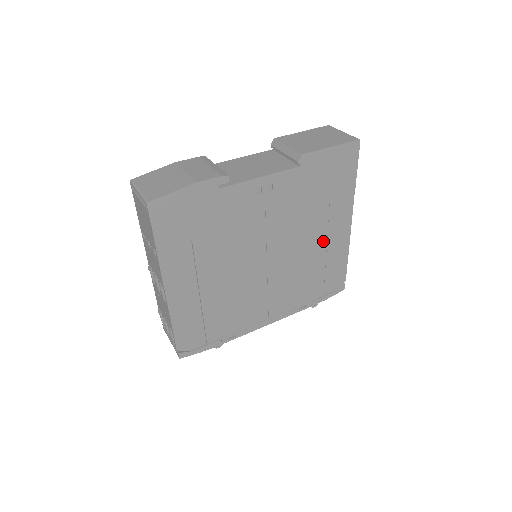
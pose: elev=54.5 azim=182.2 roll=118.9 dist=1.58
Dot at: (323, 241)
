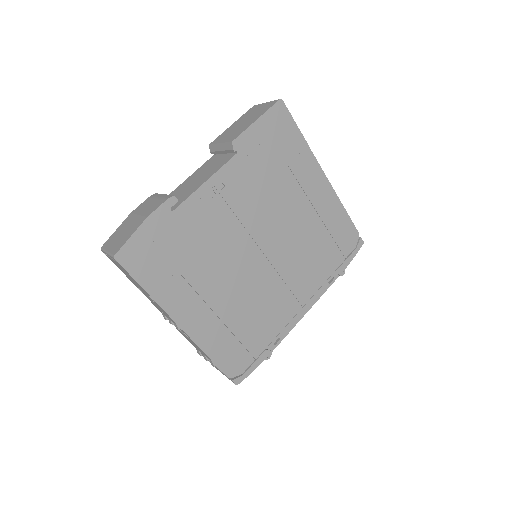
Dot at: (309, 208)
